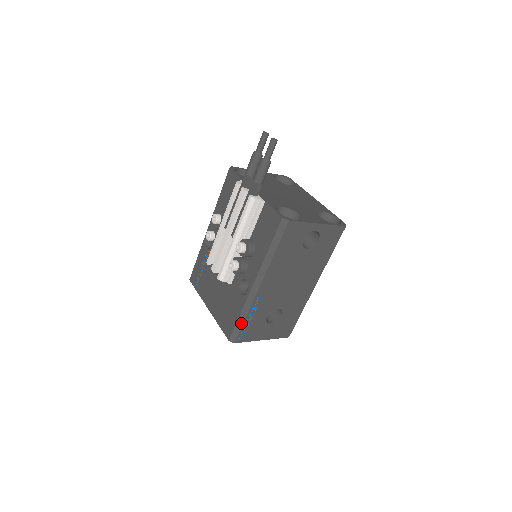
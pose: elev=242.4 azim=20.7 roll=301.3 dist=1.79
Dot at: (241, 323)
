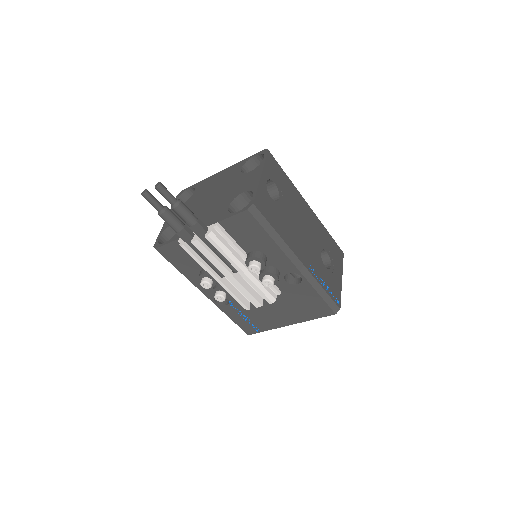
Dot at: (326, 295)
